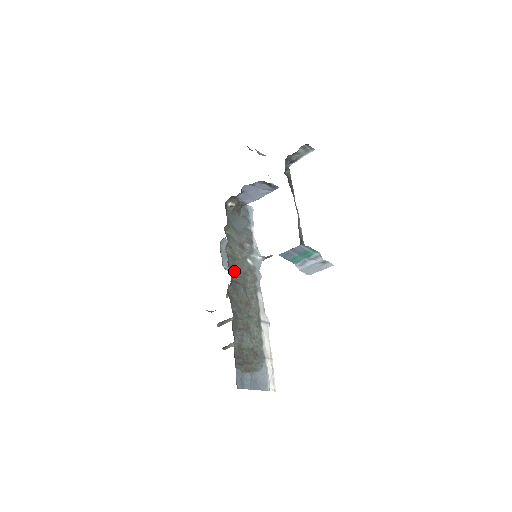
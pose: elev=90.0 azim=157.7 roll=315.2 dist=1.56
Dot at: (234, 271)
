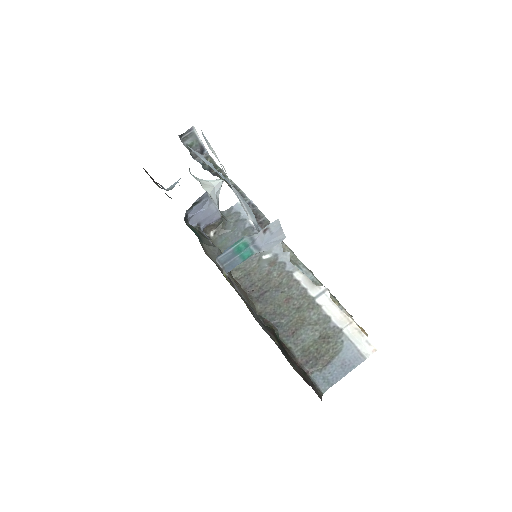
Dot at: (255, 286)
